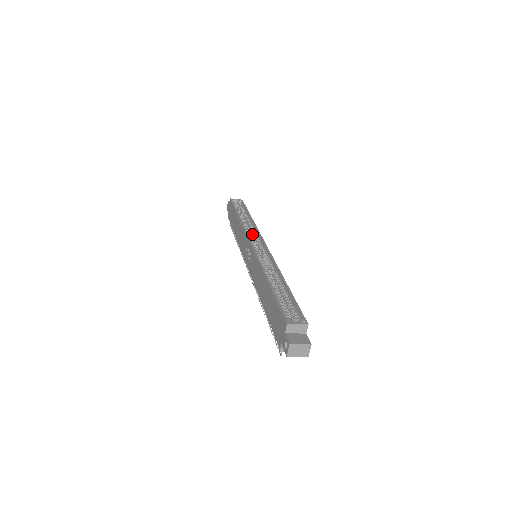
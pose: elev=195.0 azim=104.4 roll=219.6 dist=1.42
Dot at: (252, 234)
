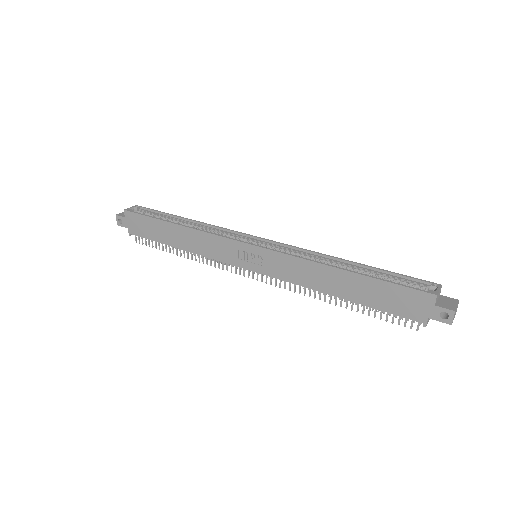
Dot at: occluded
